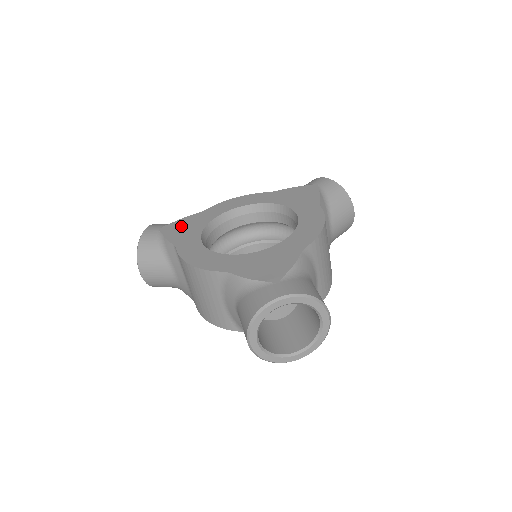
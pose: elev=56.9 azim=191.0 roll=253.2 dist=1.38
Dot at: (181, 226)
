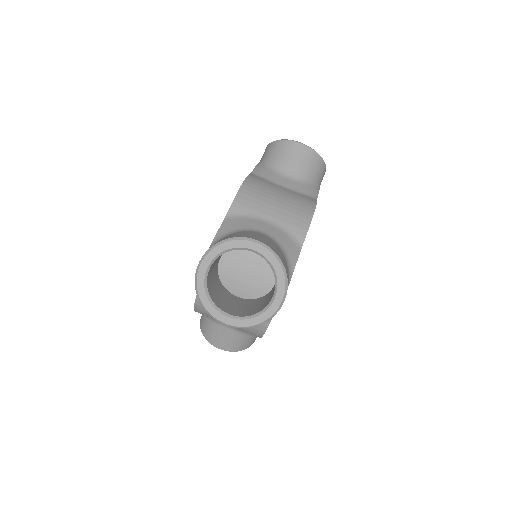
Dot at: occluded
